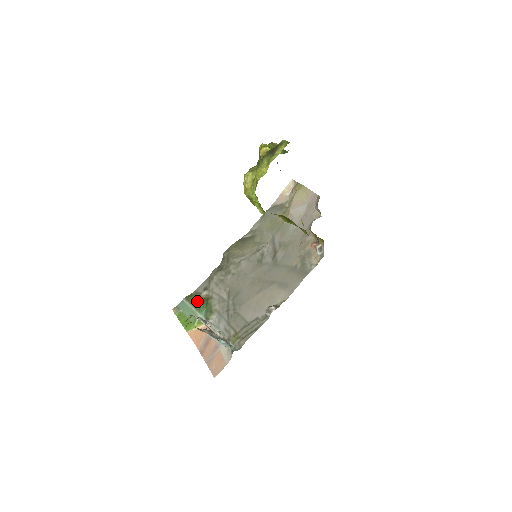
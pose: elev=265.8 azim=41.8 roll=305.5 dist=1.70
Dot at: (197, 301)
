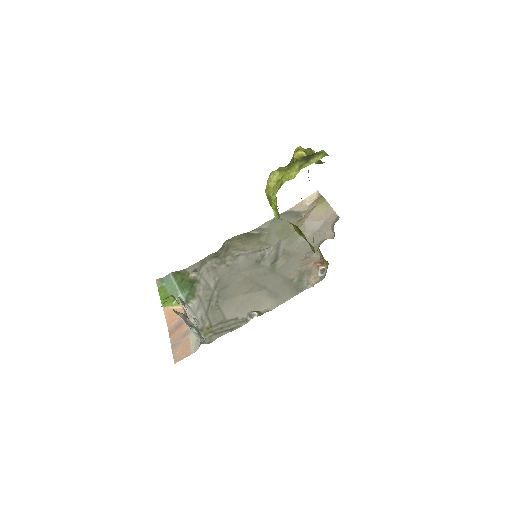
Dot at: (183, 280)
